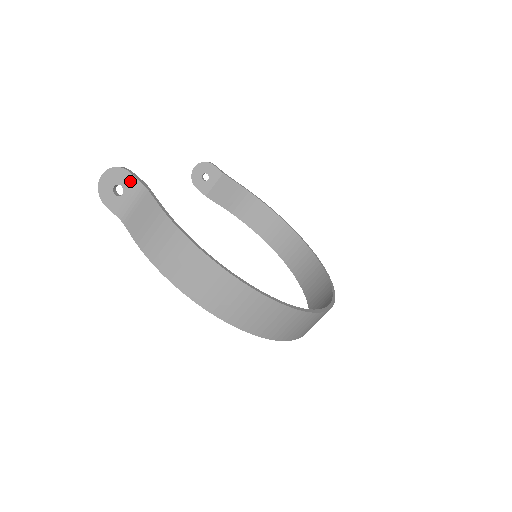
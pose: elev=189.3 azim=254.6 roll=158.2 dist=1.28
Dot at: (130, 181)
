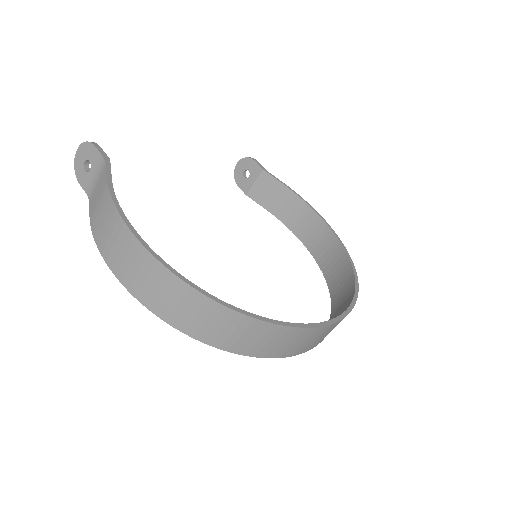
Dot at: (95, 156)
